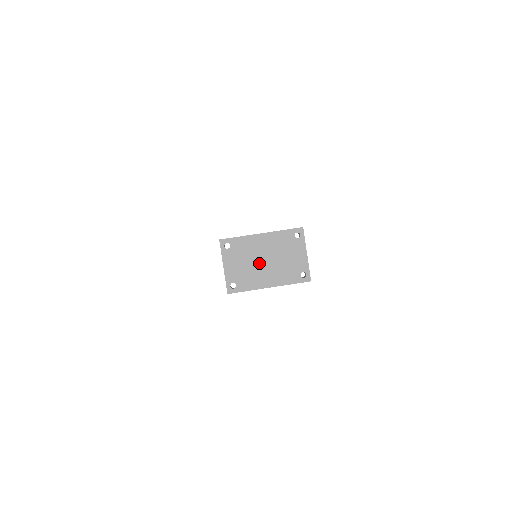
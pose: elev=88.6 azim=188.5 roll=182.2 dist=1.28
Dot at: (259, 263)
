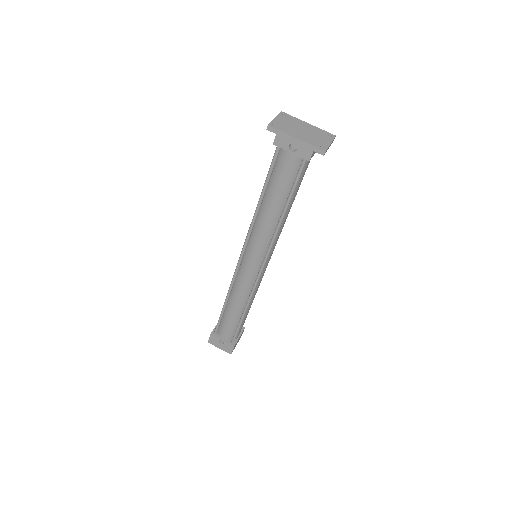
Dot at: (298, 129)
